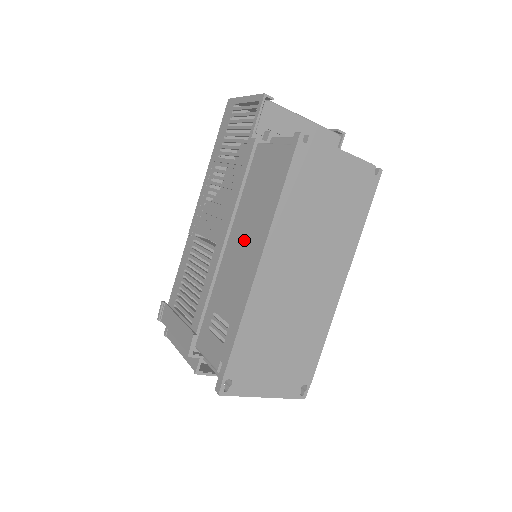
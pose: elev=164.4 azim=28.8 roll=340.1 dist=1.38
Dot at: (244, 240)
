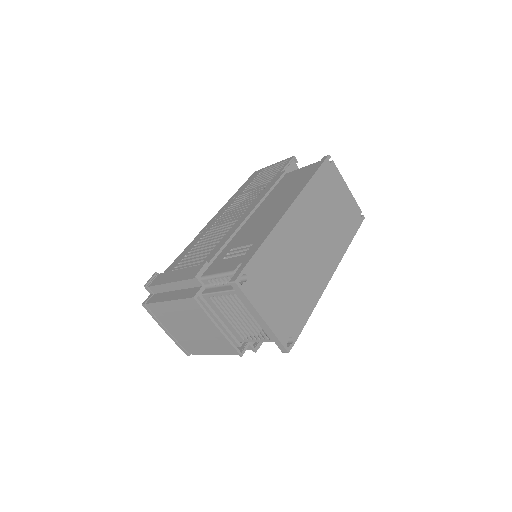
Dot at: (272, 206)
